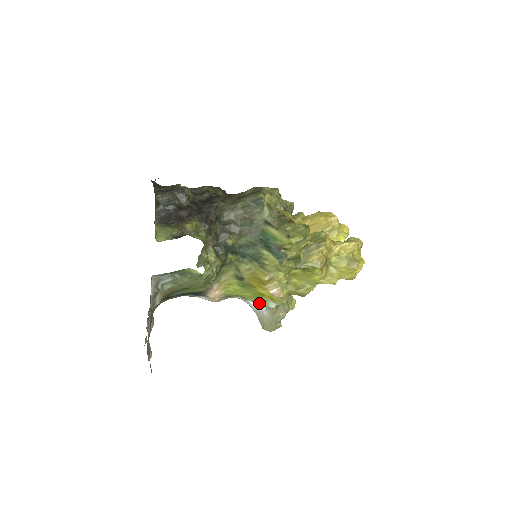
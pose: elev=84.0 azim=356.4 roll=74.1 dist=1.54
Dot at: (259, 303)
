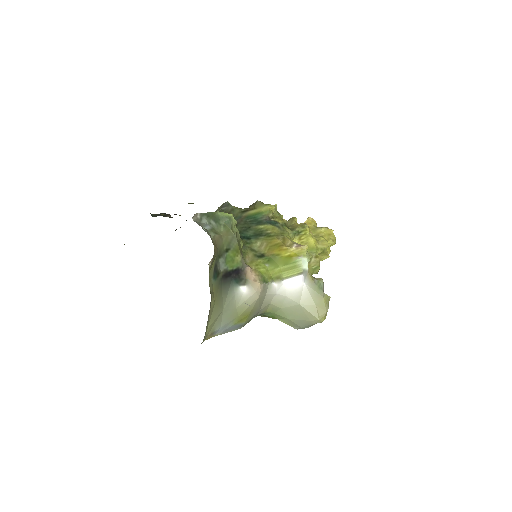
Dot at: (294, 274)
